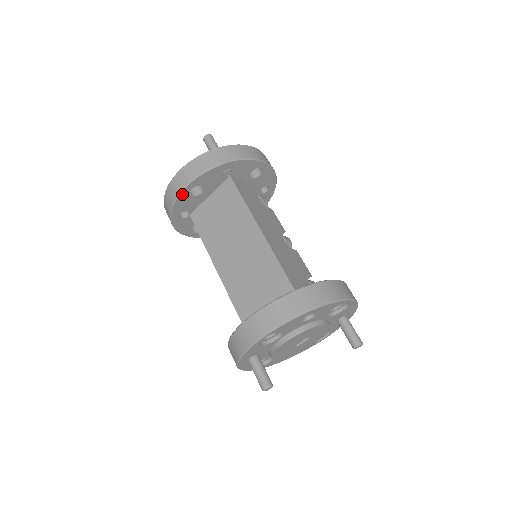
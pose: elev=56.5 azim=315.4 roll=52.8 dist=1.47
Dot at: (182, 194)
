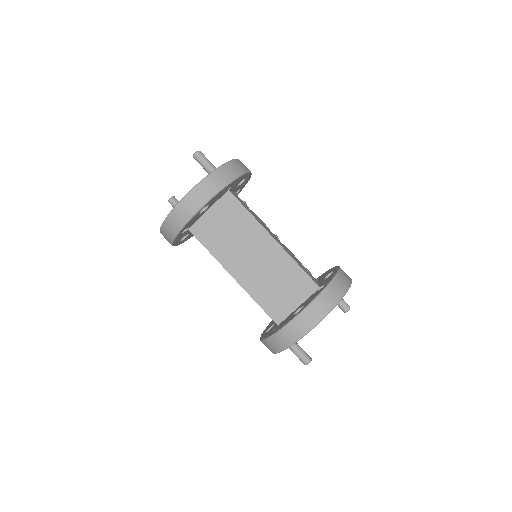
Dot at: (195, 215)
